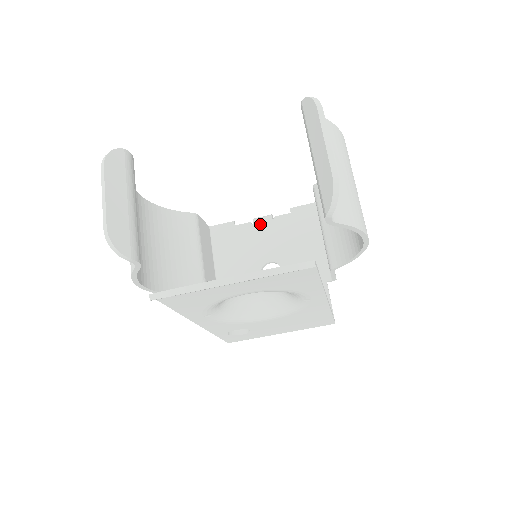
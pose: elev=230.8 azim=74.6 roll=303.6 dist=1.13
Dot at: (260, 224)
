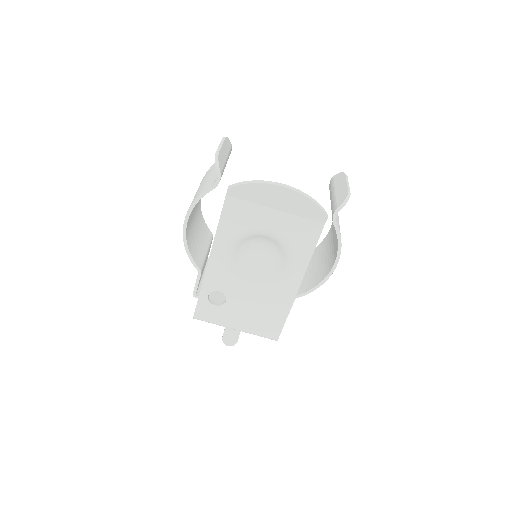
Dot at: occluded
